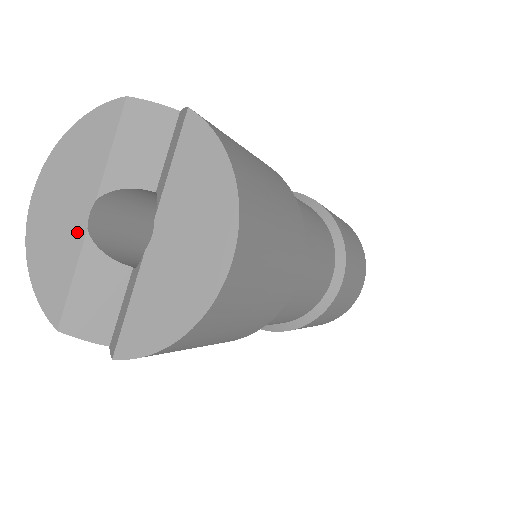
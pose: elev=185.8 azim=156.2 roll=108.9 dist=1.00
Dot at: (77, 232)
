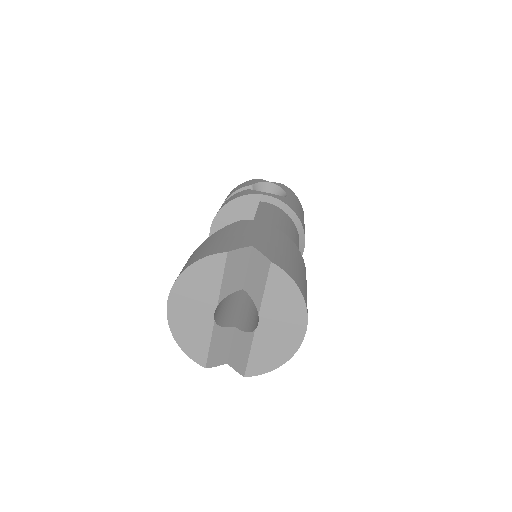
Dot at: (208, 322)
